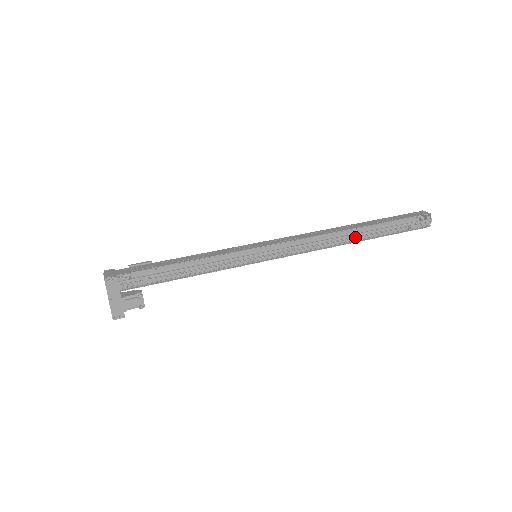
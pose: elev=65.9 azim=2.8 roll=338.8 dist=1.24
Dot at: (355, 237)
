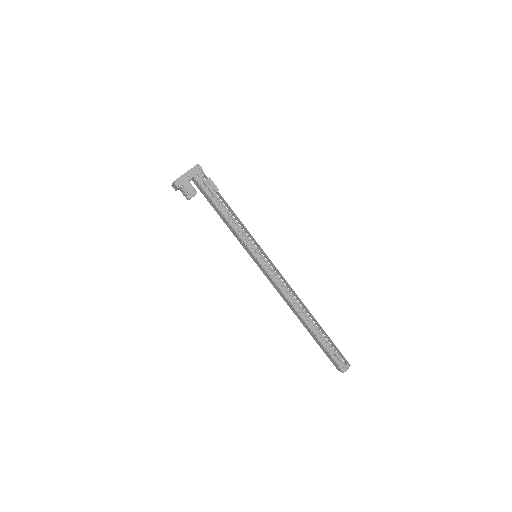
Dot at: (306, 317)
